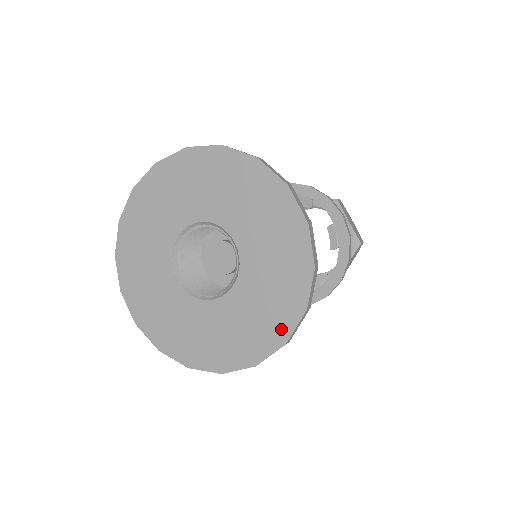
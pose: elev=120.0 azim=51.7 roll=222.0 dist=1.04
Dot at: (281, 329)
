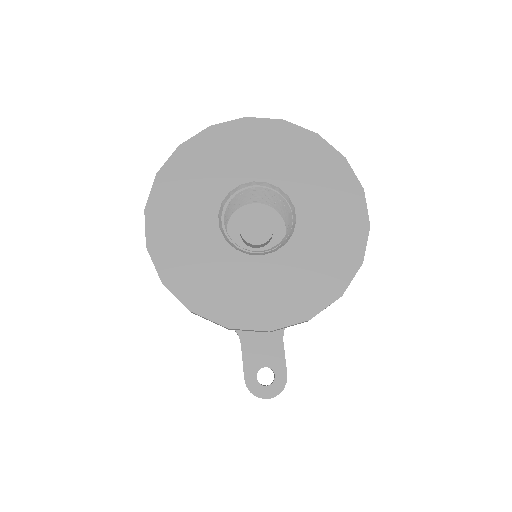
Dot at: (358, 218)
